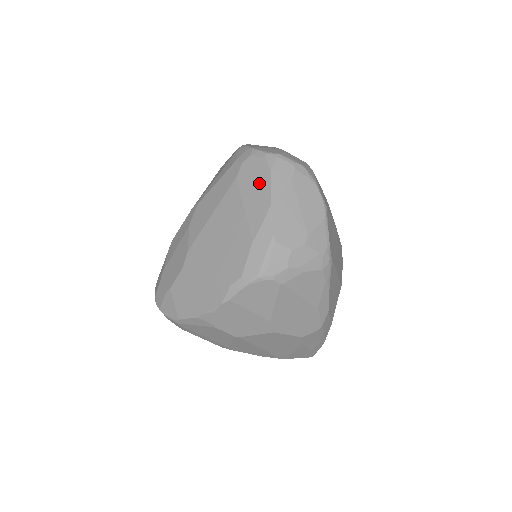
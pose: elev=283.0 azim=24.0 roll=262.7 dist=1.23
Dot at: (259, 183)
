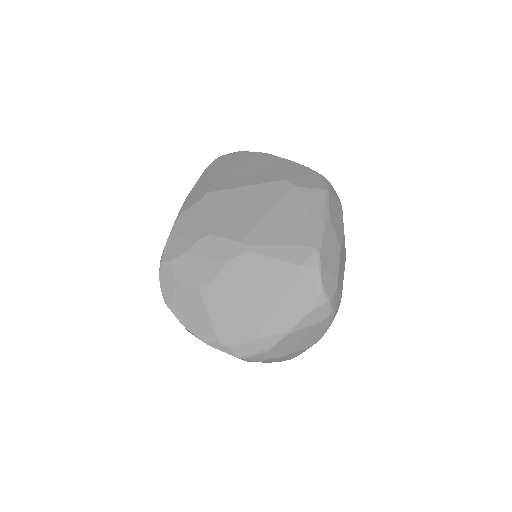
Dot at: (298, 308)
